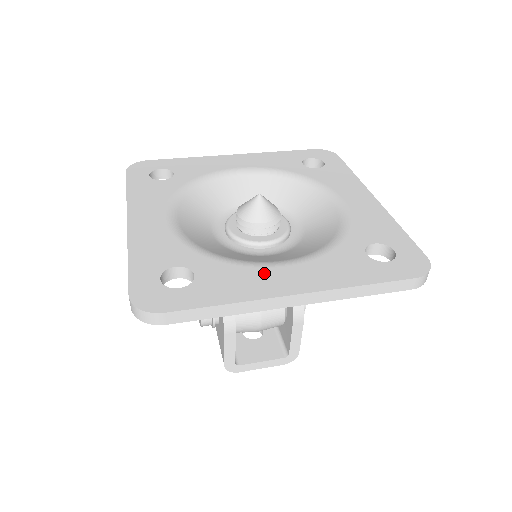
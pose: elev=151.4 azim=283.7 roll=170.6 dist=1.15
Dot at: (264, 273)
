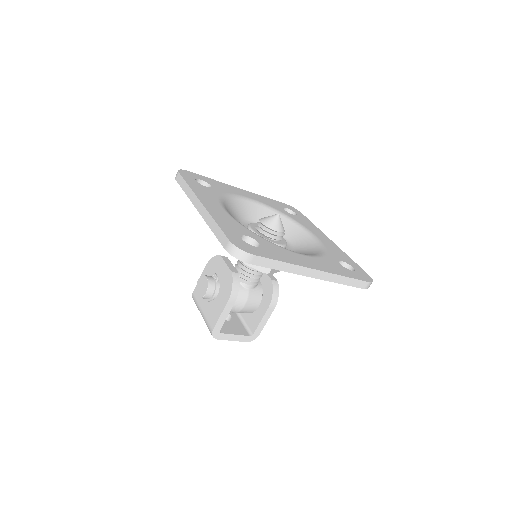
Dot at: (295, 255)
